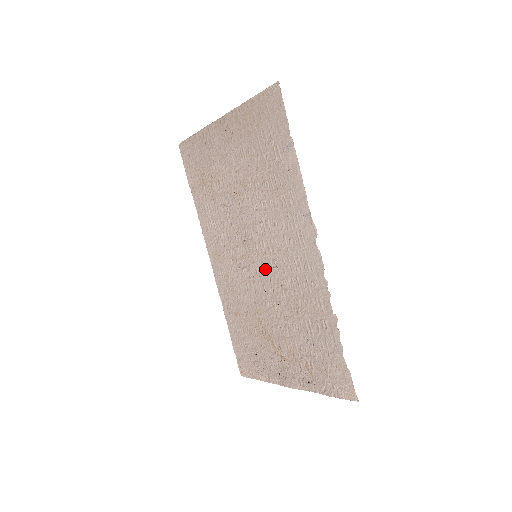
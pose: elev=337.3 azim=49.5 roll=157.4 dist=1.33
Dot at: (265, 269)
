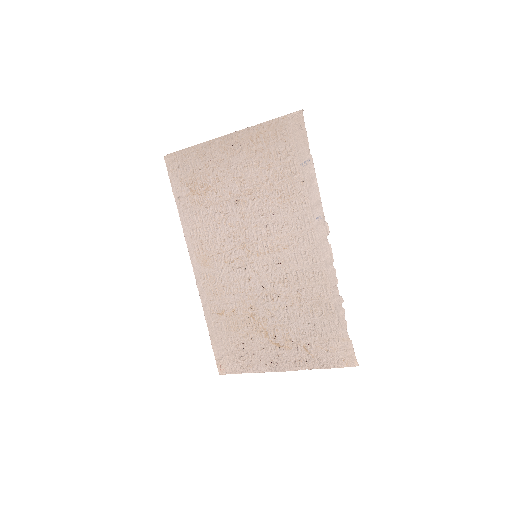
Dot at: (266, 267)
